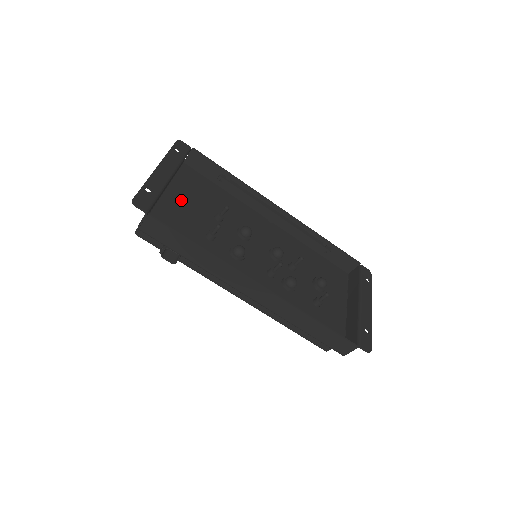
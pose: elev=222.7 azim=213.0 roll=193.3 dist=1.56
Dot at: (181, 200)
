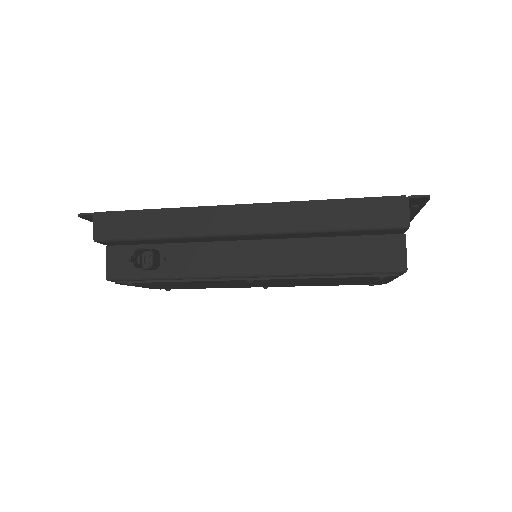
Dot at: occluded
